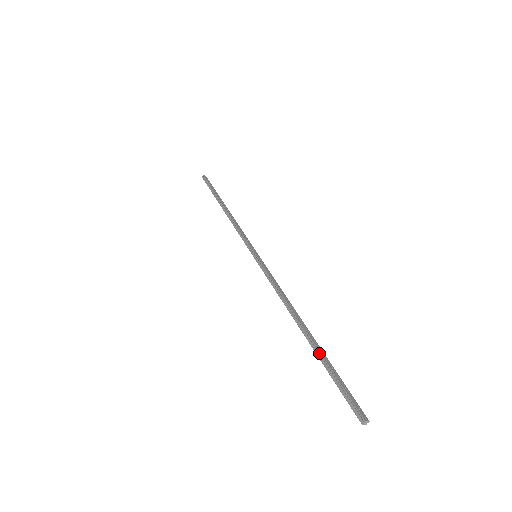
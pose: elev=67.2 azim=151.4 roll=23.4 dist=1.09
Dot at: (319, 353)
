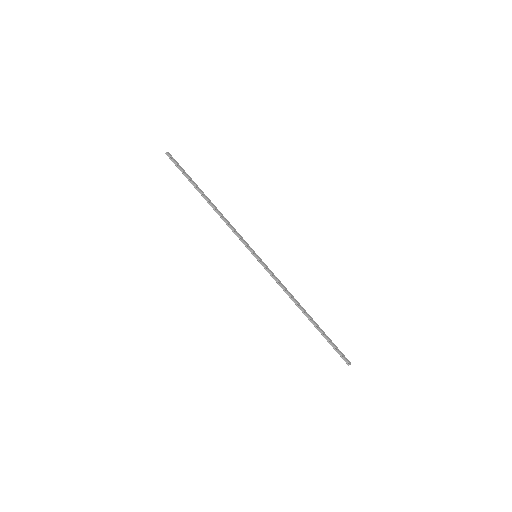
Dot at: (320, 331)
